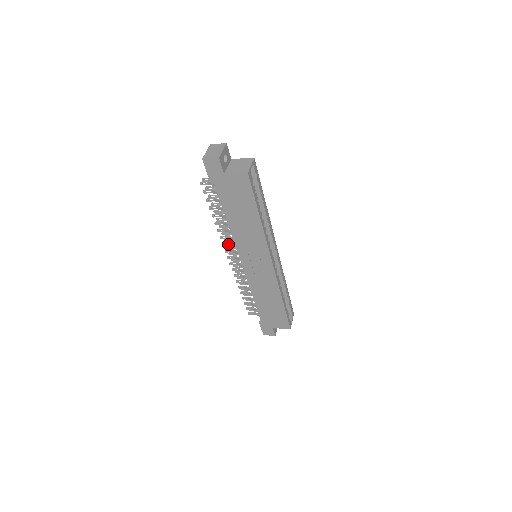
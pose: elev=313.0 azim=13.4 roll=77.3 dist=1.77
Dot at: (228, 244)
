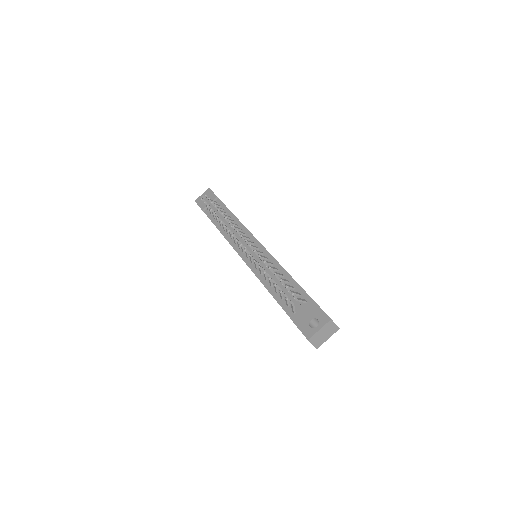
Dot at: (249, 252)
